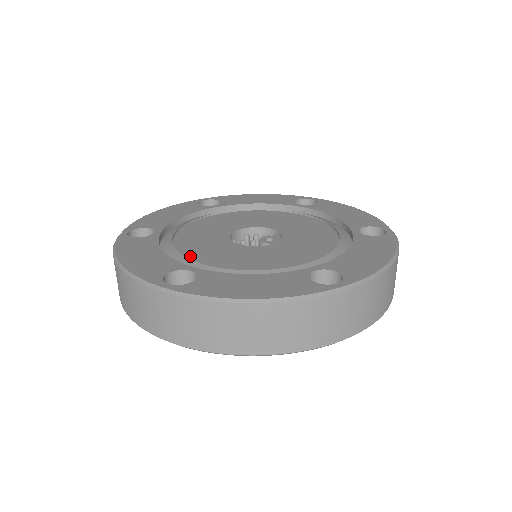
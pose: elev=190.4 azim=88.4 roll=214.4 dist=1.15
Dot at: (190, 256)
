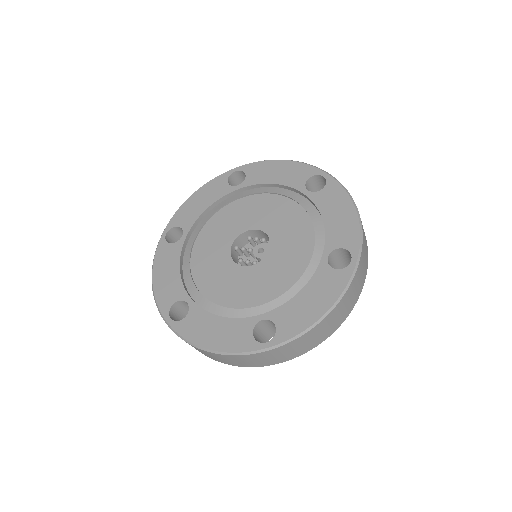
Dot at: (196, 275)
